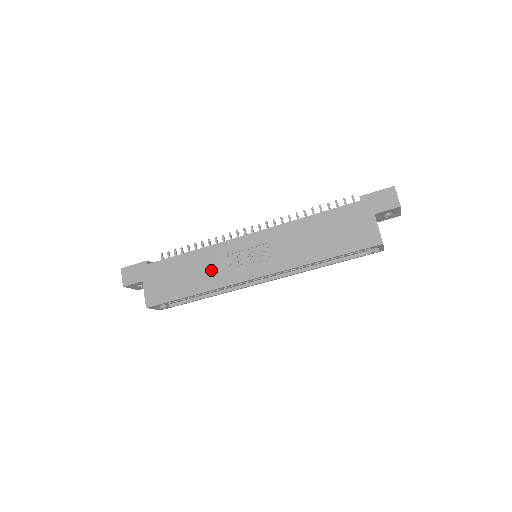
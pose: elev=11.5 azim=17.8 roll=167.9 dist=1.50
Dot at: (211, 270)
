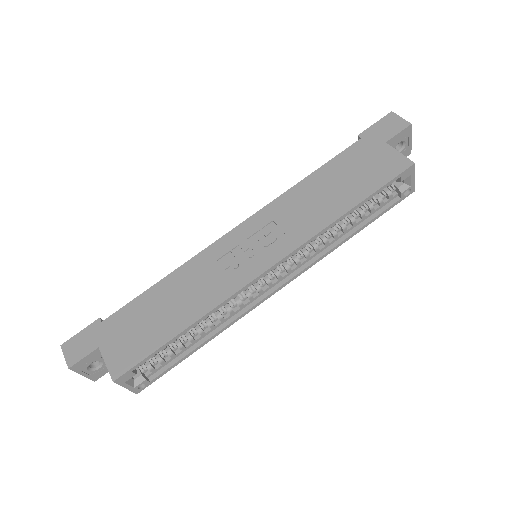
Dot at: (200, 287)
